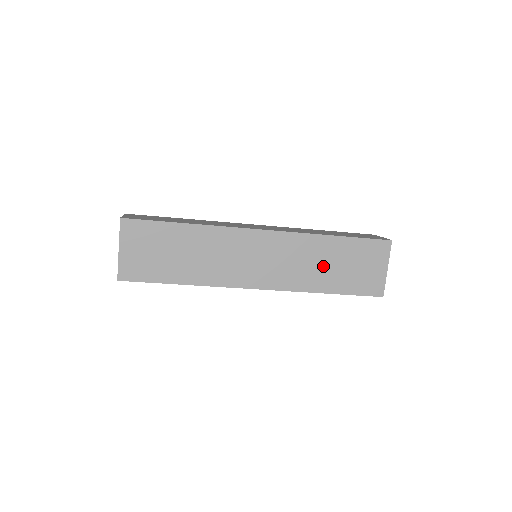
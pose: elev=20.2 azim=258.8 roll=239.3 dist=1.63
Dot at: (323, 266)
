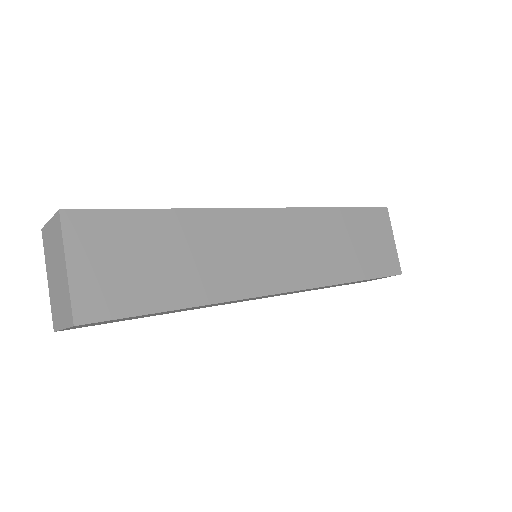
Dot at: (340, 247)
